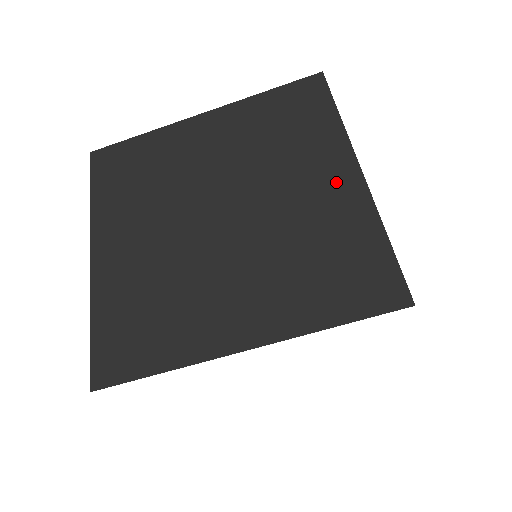
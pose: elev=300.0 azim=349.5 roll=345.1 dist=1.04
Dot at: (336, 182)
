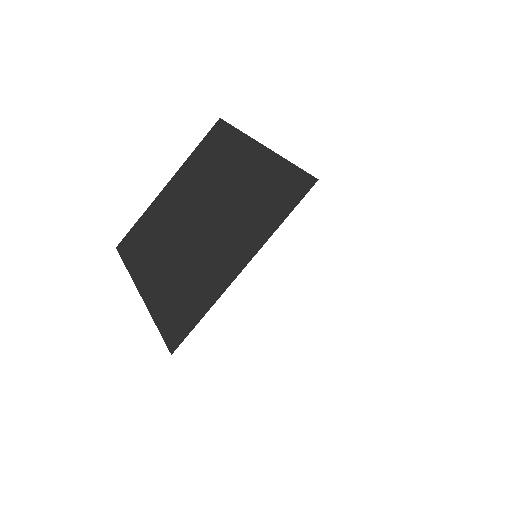
Dot at: (251, 159)
